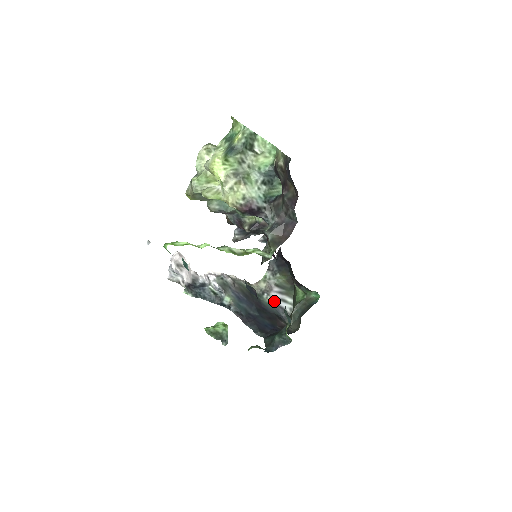
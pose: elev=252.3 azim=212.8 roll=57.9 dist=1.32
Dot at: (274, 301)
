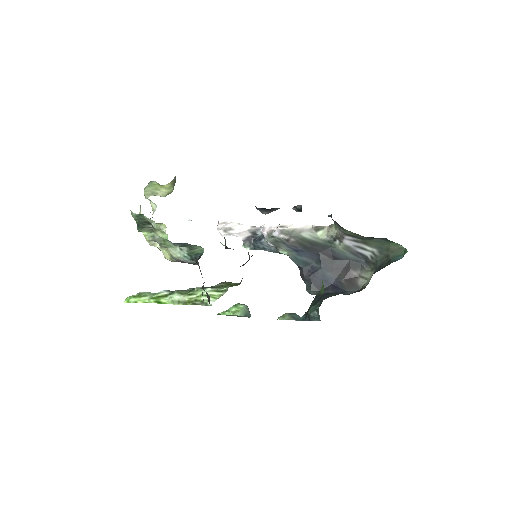
Dot at: (349, 247)
